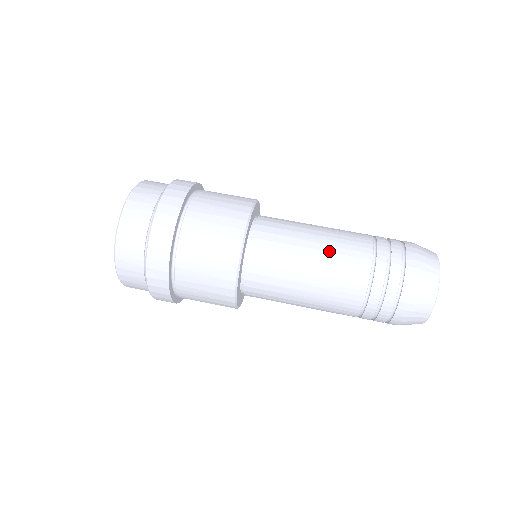
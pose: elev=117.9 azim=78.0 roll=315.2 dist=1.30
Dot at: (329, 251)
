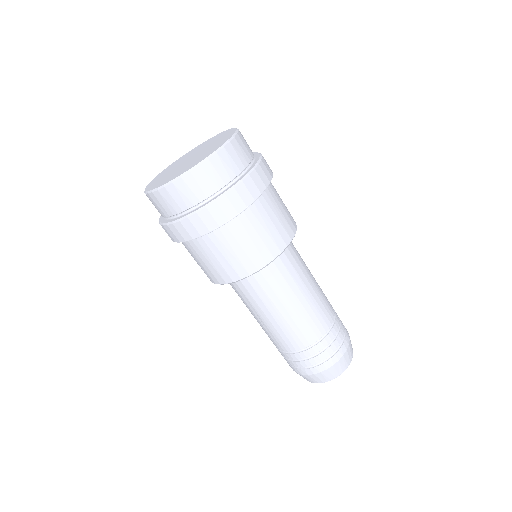
Dot at: (264, 327)
